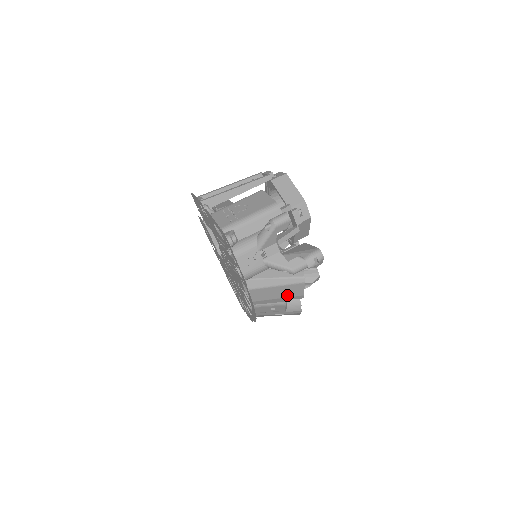
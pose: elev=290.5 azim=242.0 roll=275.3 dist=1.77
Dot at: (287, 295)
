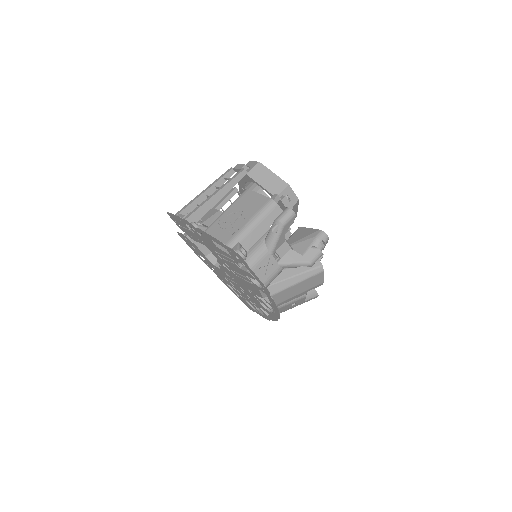
Dot at: (308, 288)
